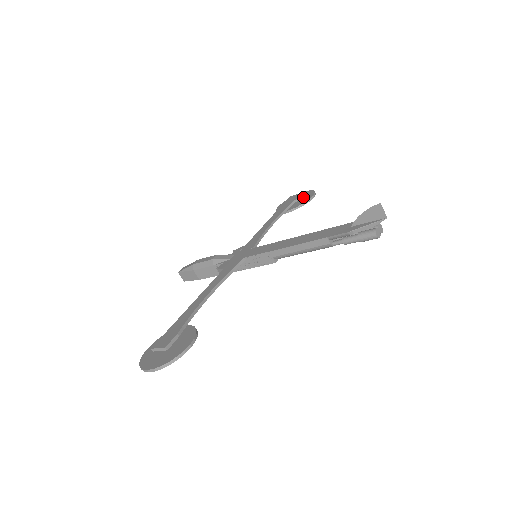
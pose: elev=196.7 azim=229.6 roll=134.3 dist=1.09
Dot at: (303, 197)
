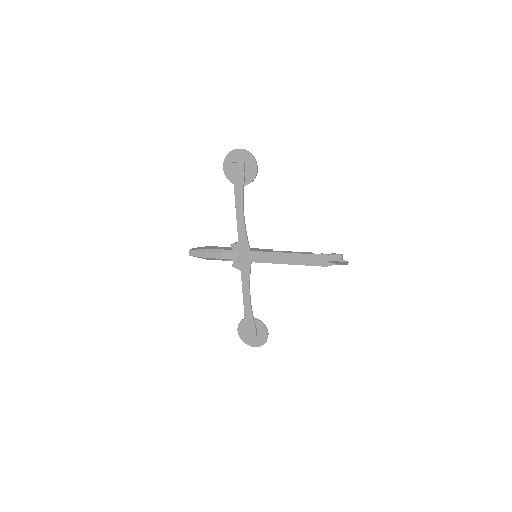
Dot at: (246, 165)
